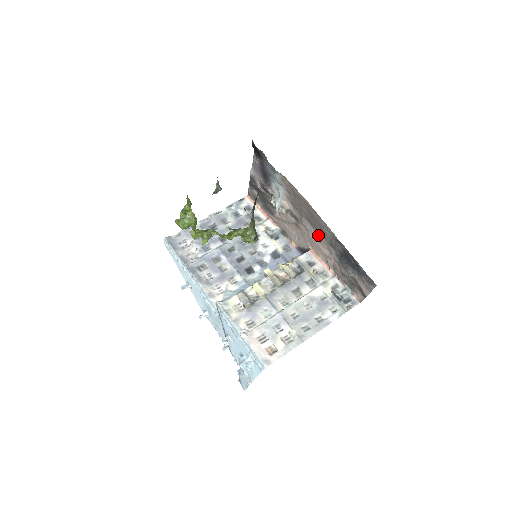
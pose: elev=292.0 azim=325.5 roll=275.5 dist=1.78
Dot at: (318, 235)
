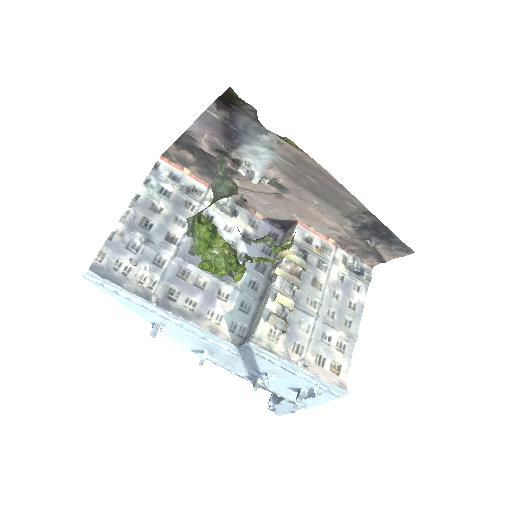
Dot at: (325, 207)
